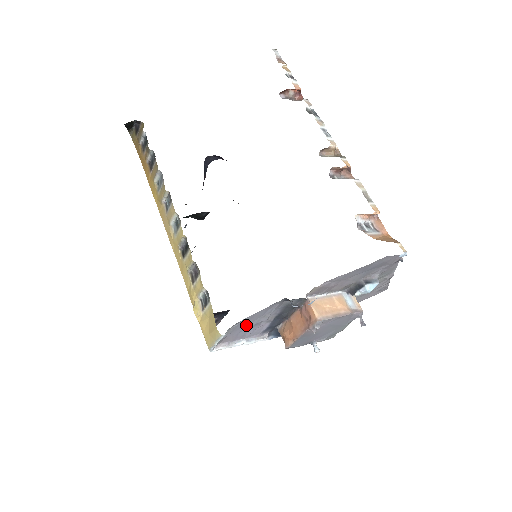
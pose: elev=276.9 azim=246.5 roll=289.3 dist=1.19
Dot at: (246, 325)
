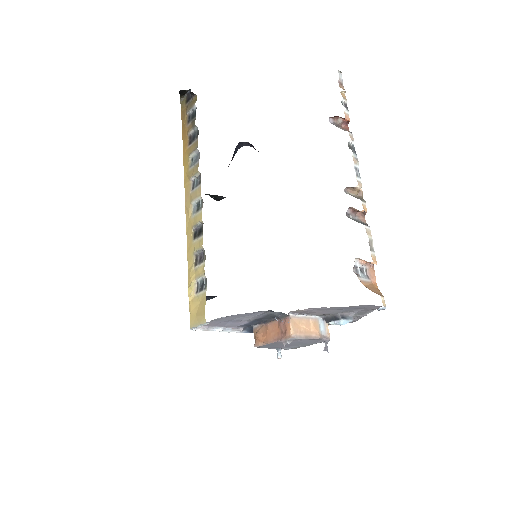
Dot at: (229, 319)
